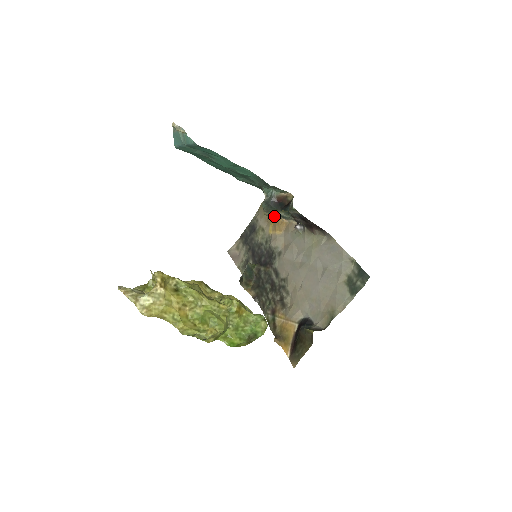
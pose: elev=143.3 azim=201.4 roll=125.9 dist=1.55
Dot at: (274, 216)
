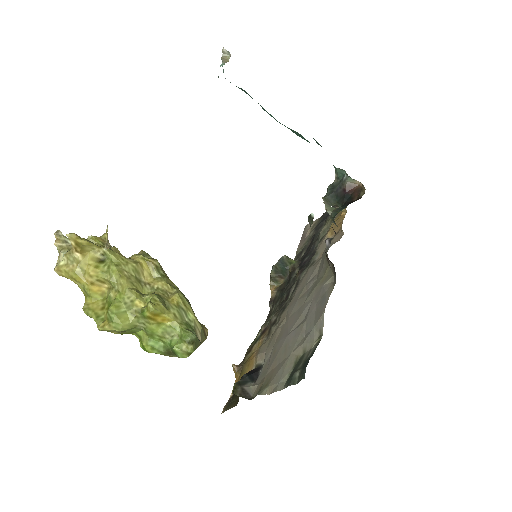
Dot at: (345, 208)
